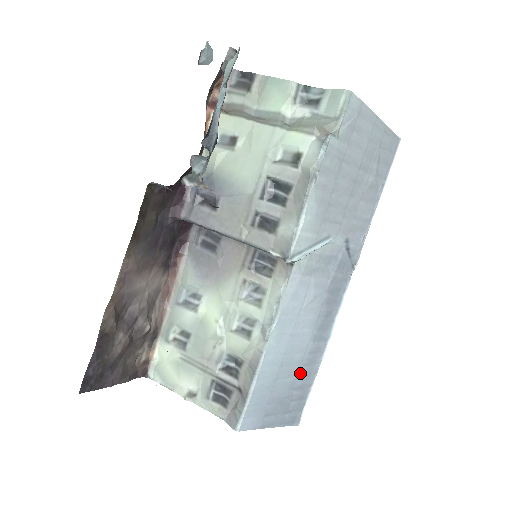
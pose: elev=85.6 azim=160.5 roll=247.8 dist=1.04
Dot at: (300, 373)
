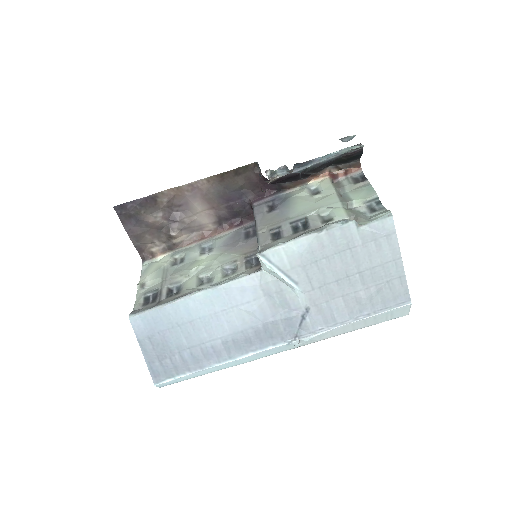
Dot at: (194, 349)
